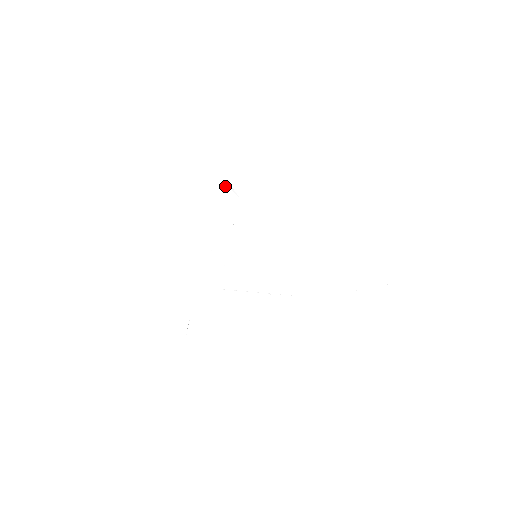
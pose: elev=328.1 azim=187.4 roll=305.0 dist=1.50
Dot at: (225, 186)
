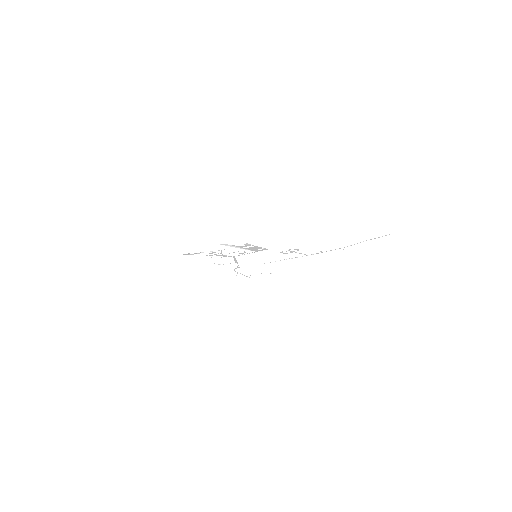
Dot at: (187, 254)
